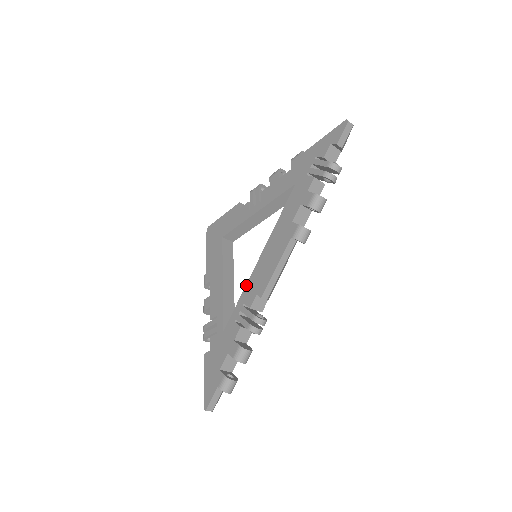
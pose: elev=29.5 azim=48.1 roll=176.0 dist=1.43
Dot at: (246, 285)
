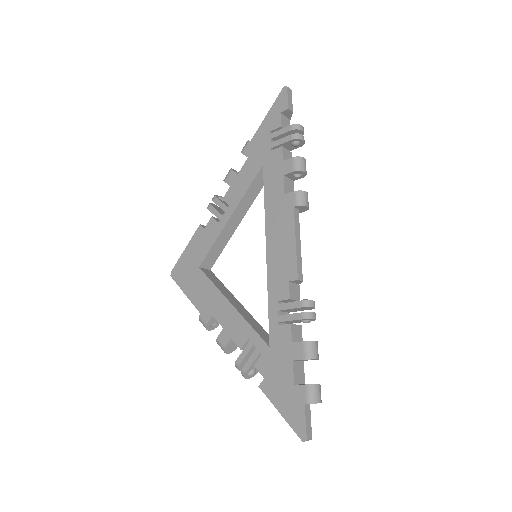
Dot at: (267, 283)
